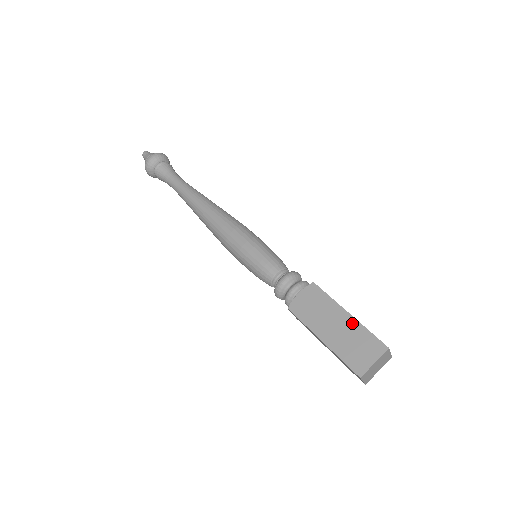
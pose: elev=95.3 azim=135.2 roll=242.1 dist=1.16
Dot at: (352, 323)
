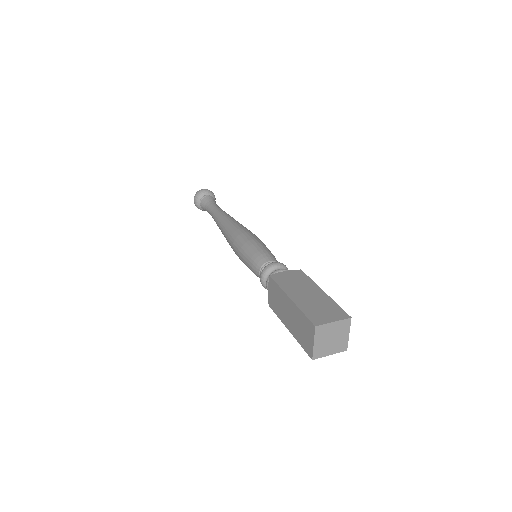
Dot at: (324, 296)
